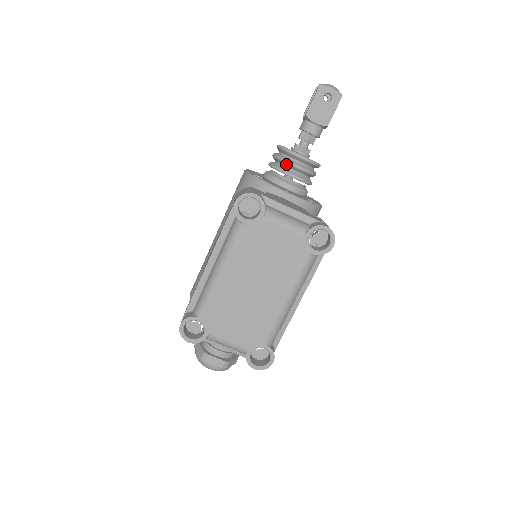
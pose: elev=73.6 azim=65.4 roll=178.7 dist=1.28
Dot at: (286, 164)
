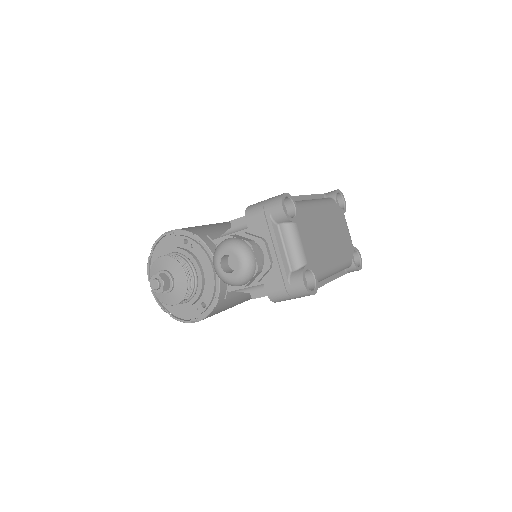
Dot at: occluded
